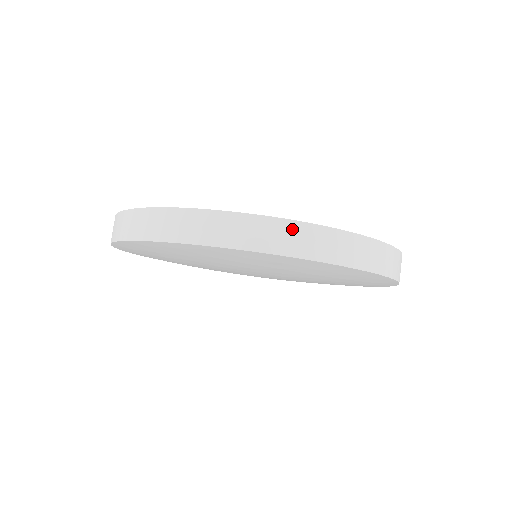
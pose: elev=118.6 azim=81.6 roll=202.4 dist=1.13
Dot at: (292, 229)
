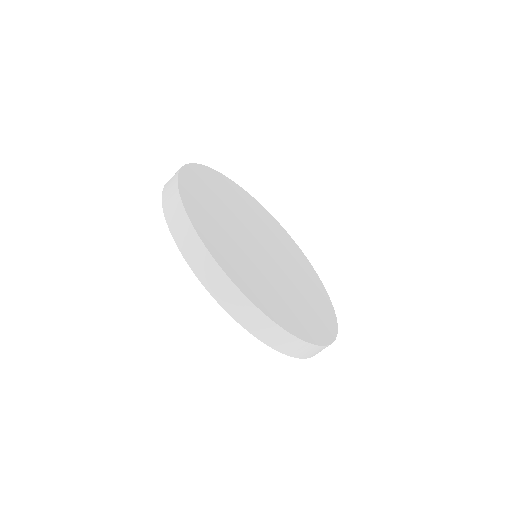
Dot at: (230, 288)
